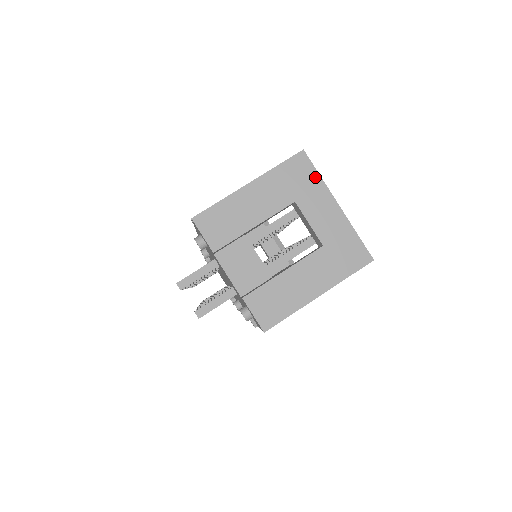
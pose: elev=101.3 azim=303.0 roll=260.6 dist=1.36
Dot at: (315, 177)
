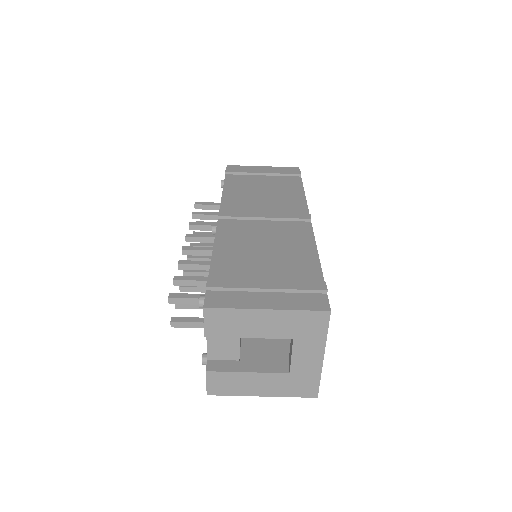
Dot at: (323, 333)
